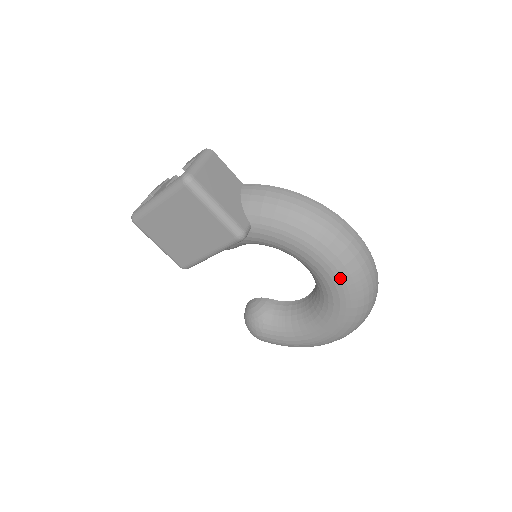
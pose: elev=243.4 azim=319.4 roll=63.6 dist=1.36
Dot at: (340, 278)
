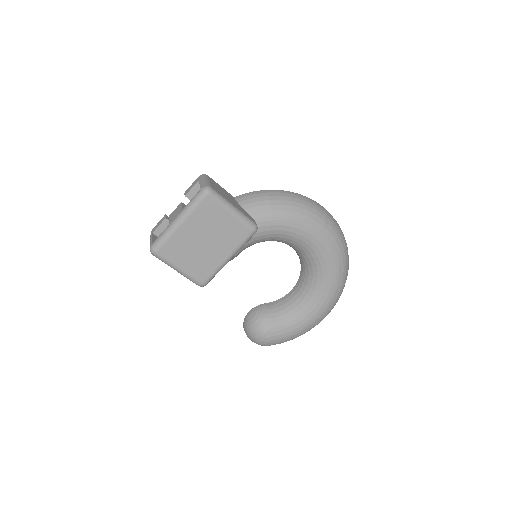
Dot at: (328, 243)
